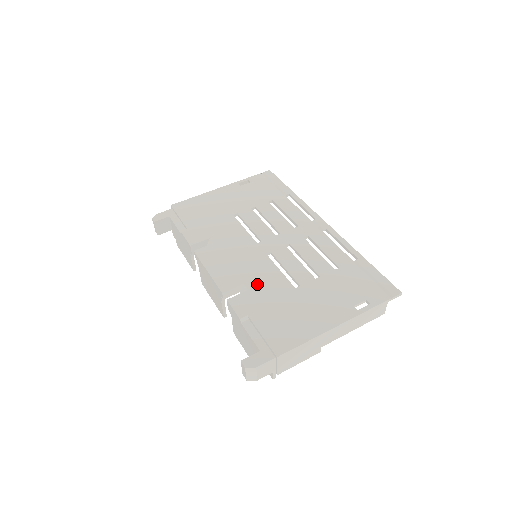
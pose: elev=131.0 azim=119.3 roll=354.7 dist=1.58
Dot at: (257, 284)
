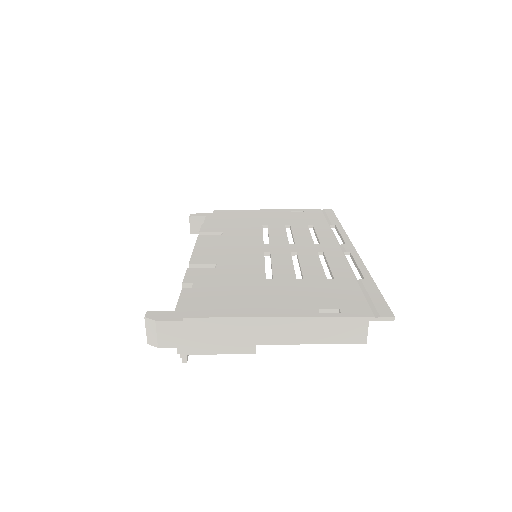
Dot at: (229, 267)
